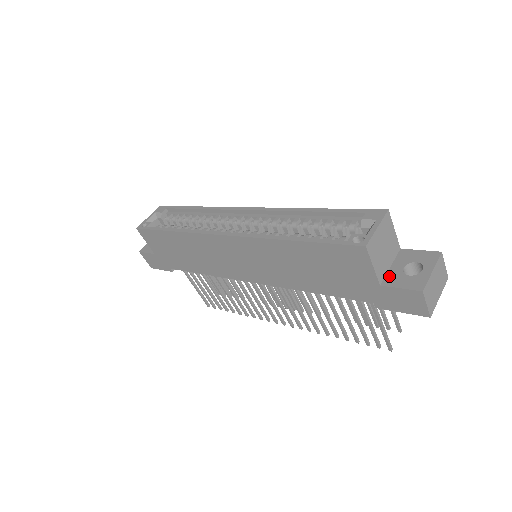
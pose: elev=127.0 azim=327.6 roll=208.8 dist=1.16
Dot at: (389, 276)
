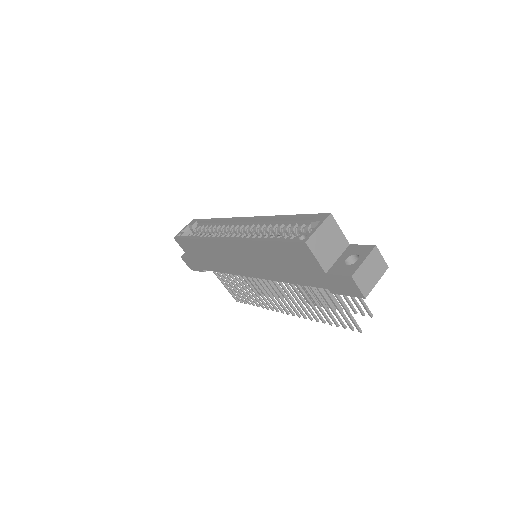
Dot at: (334, 266)
